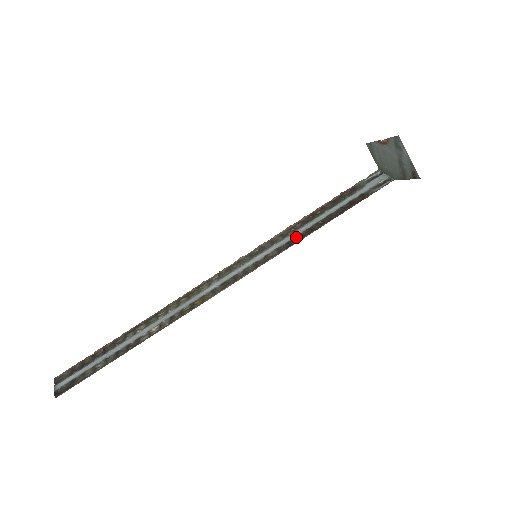
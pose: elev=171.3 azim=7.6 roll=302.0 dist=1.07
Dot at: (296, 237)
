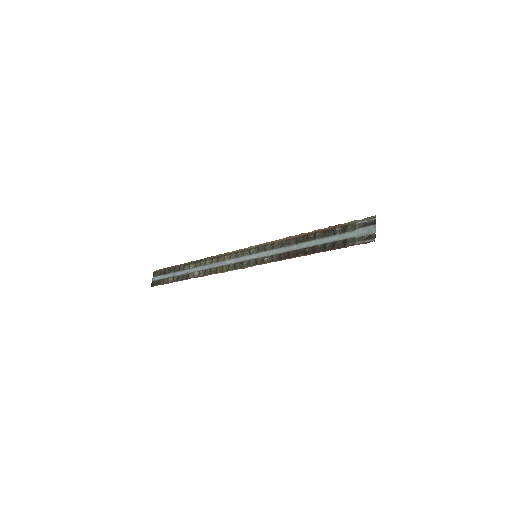
Dot at: (287, 253)
